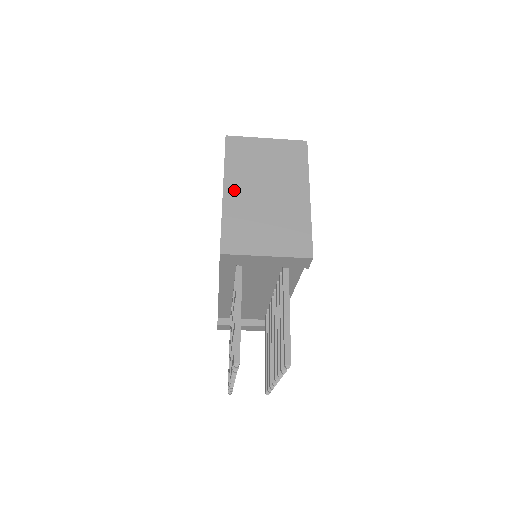
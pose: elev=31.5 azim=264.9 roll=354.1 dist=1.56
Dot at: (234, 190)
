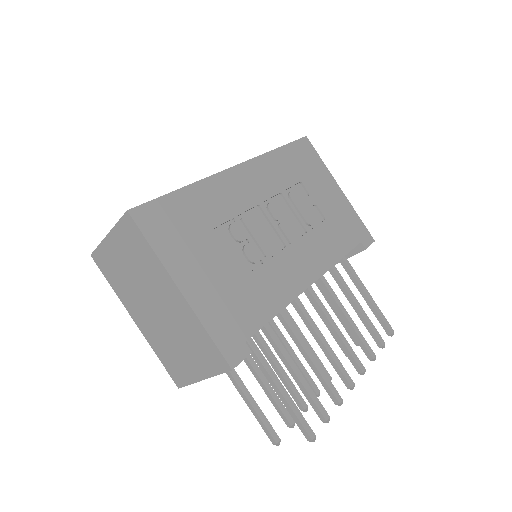
Dot at: (138, 317)
